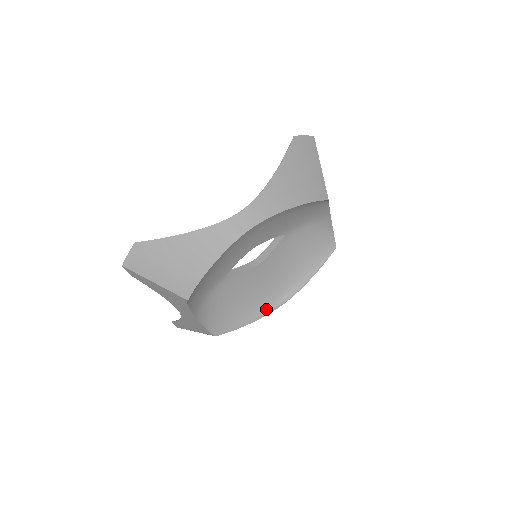
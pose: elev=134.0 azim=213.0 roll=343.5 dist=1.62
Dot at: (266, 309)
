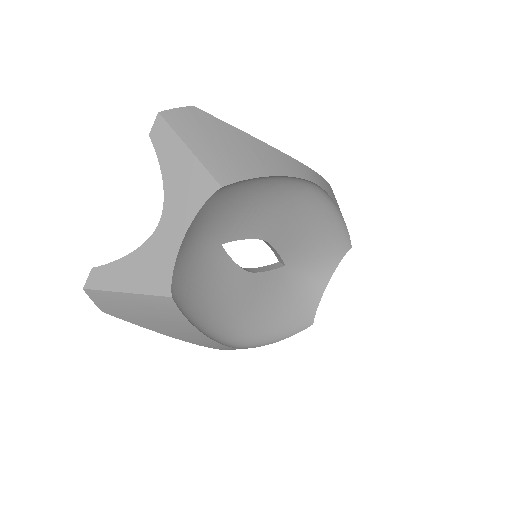
Dot at: (219, 337)
